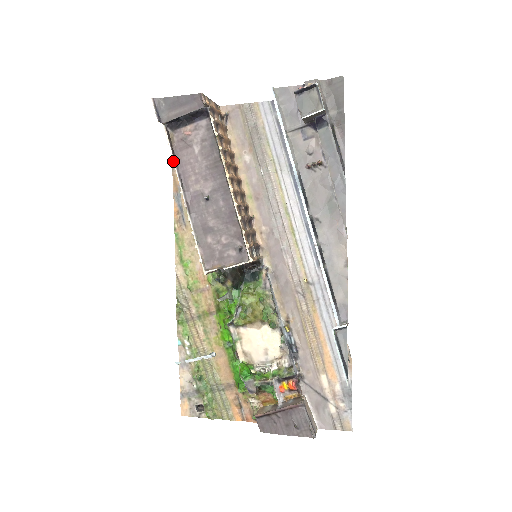
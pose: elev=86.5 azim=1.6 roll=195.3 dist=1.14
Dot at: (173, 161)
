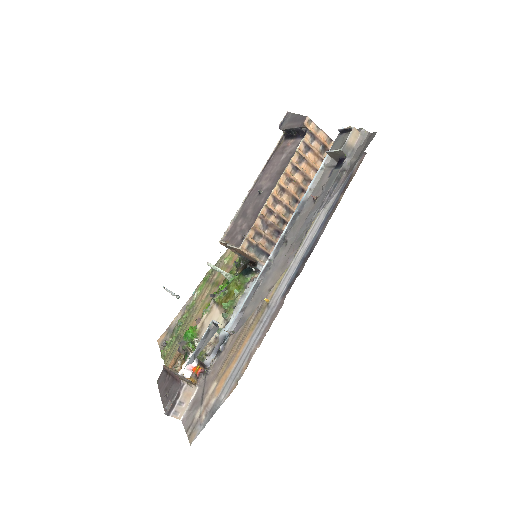
Dot at: (268, 159)
